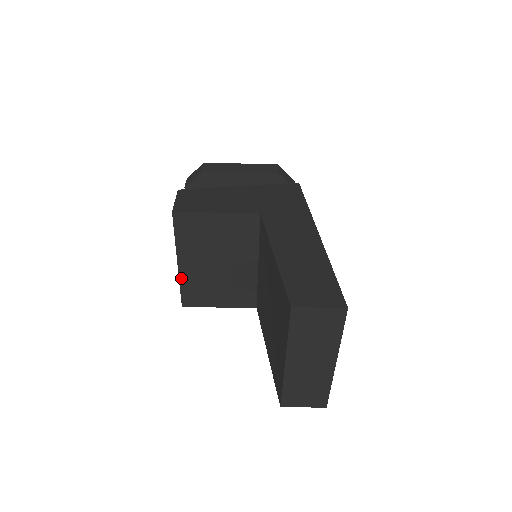
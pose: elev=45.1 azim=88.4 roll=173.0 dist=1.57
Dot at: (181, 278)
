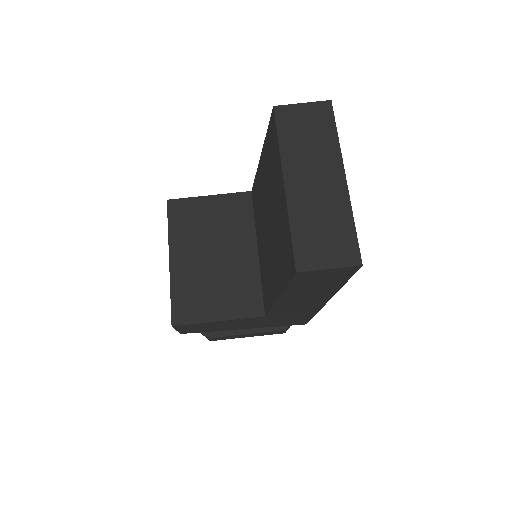
Dot at: (172, 280)
